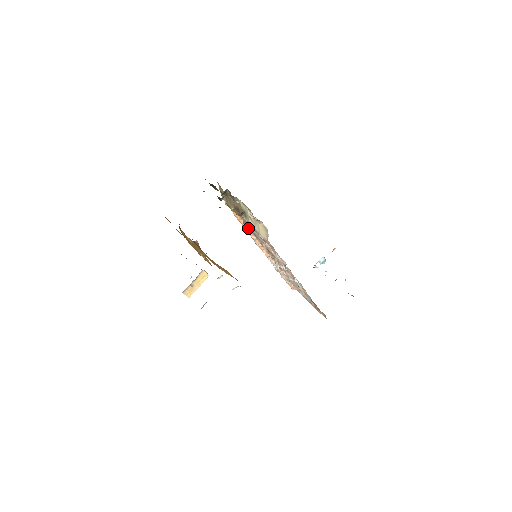
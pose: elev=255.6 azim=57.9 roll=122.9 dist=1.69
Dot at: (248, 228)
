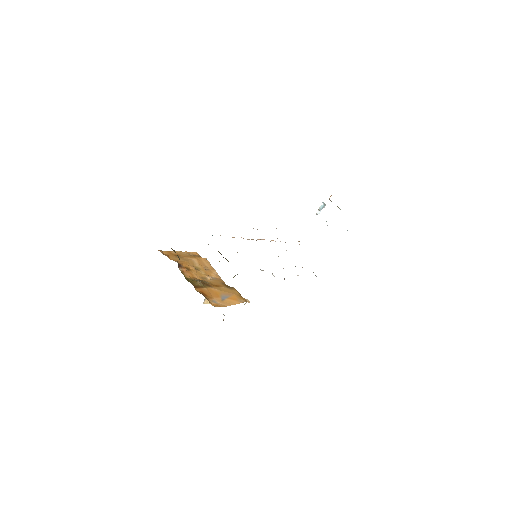
Dot at: (241, 237)
